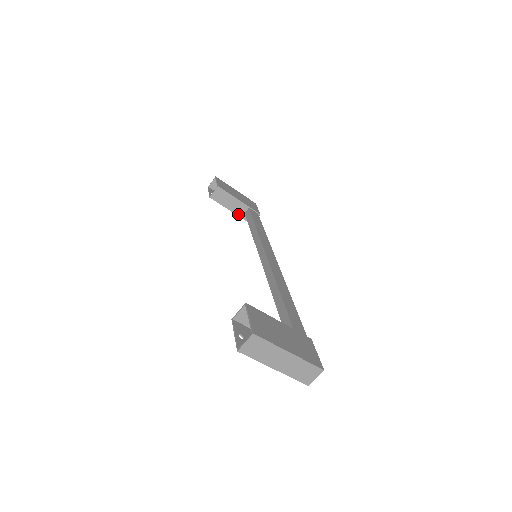
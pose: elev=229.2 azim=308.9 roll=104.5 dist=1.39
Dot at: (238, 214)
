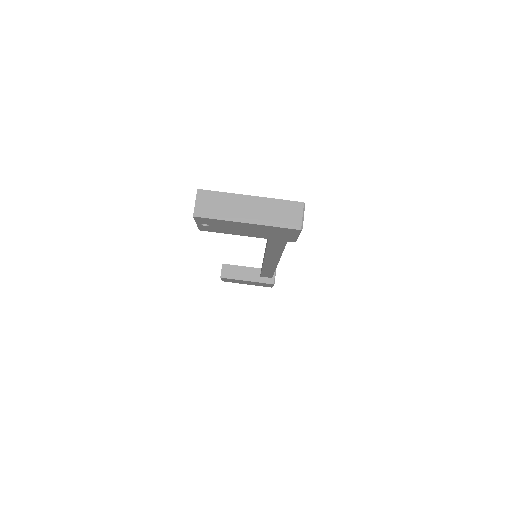
Dot at: (255, 280)
